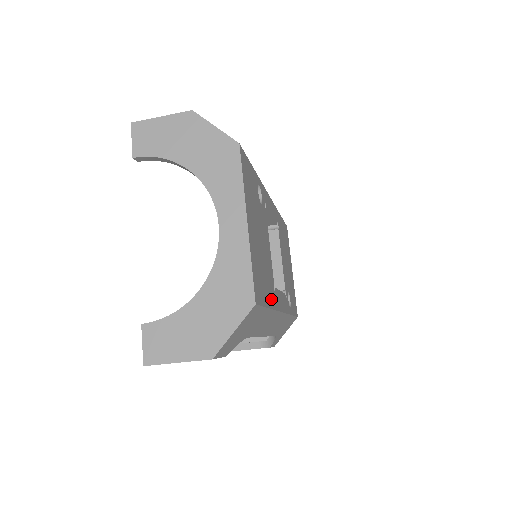
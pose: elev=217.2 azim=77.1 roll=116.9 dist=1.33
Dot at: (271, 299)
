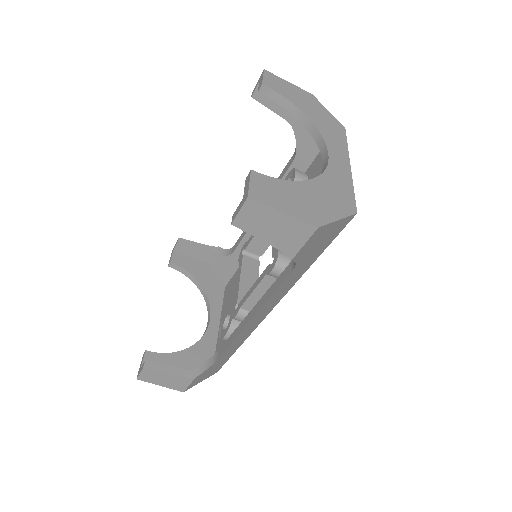
Dot at: occluded
